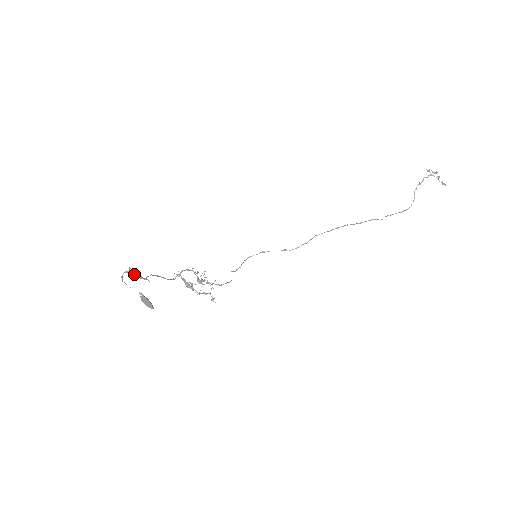
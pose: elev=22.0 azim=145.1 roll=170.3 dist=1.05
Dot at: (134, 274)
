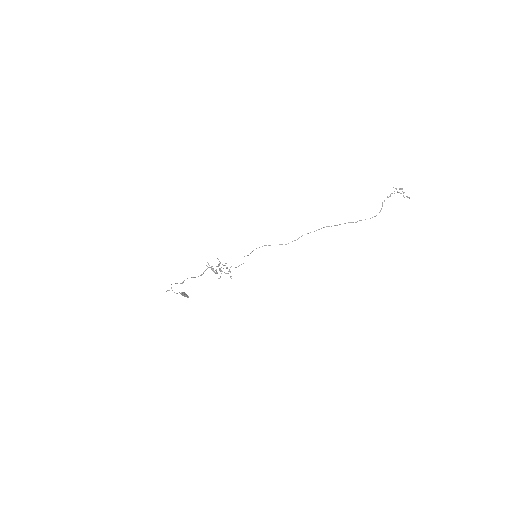
Dot at: occluded
